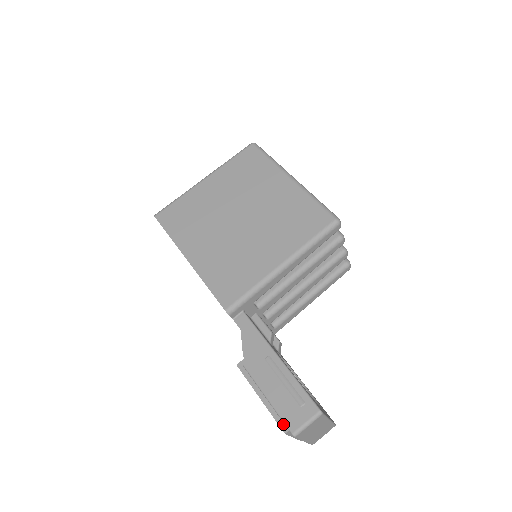
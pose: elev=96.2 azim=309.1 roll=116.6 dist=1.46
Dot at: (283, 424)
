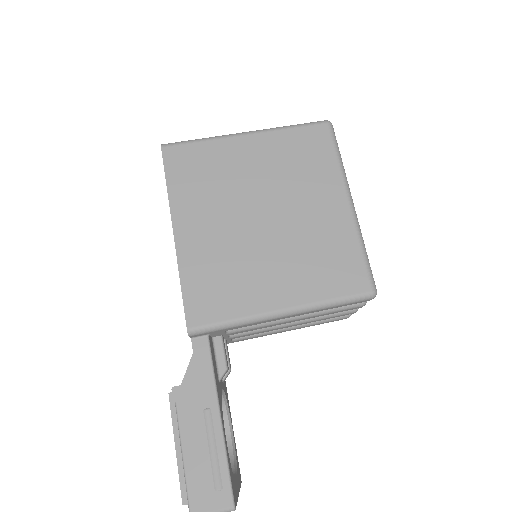
Dot at: (186, 493)
